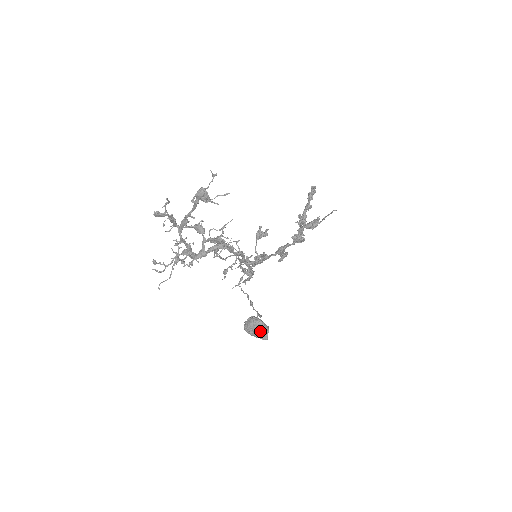
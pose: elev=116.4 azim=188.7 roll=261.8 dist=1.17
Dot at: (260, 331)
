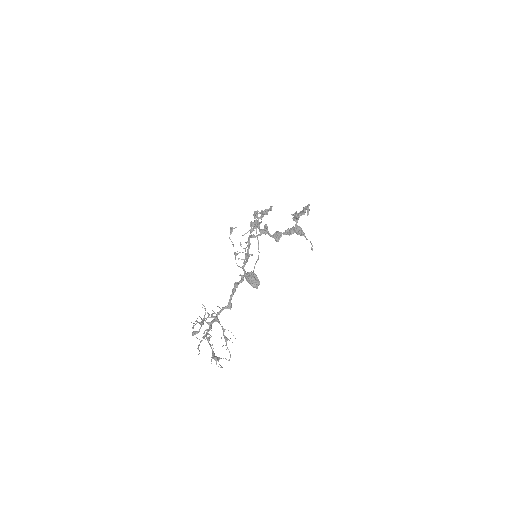
Dot at: (254, 287)
